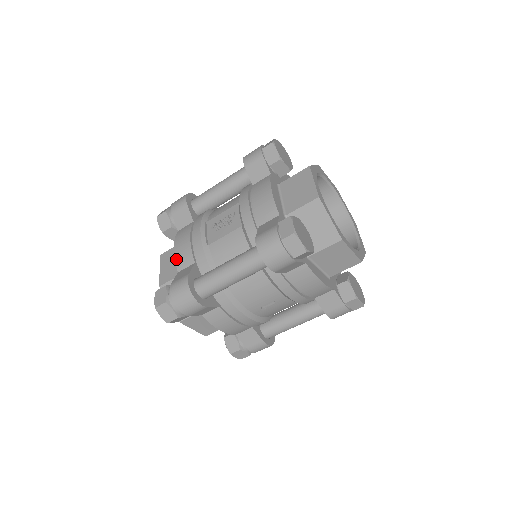
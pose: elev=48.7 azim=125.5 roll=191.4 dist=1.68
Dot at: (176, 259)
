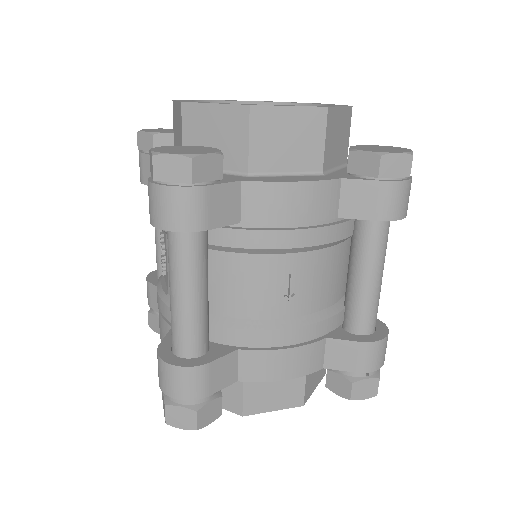
Dot at: occluded
